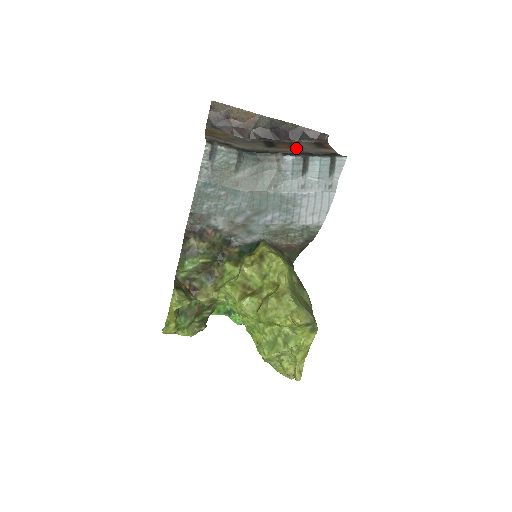
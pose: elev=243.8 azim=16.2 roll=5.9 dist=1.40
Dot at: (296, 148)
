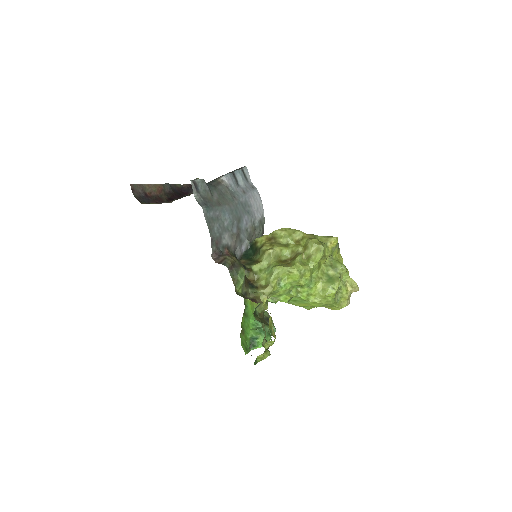
Dot at: occluded
